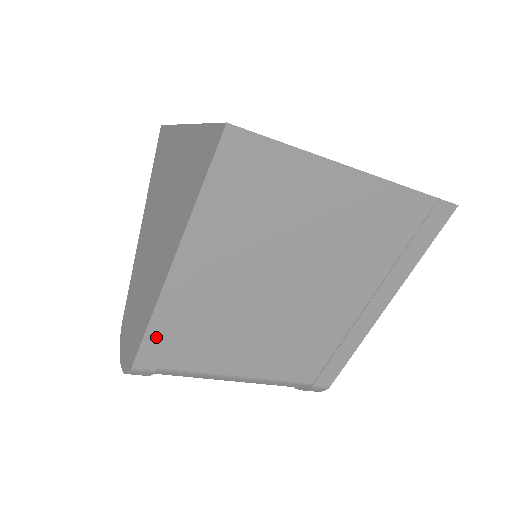
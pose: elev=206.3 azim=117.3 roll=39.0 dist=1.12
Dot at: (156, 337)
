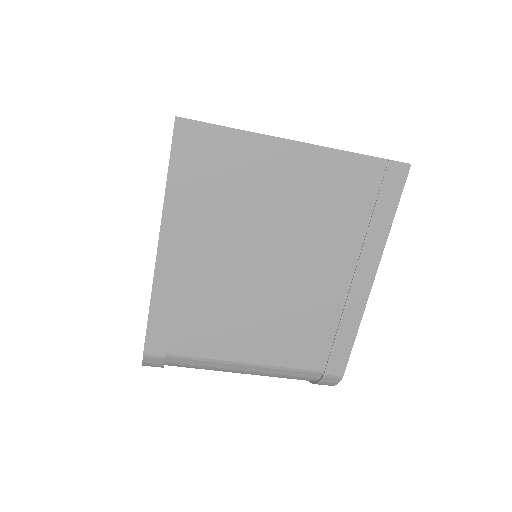
Dot at: (159, 320)
